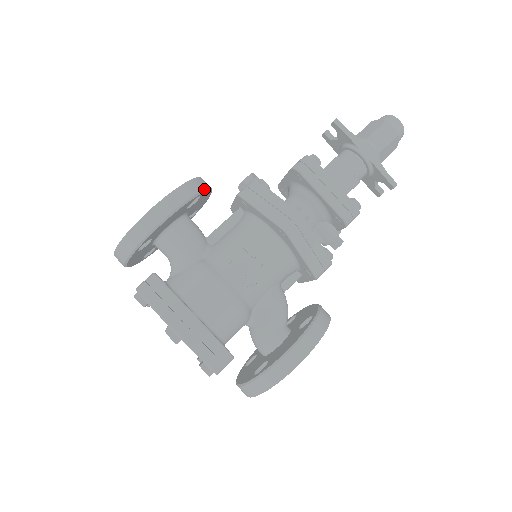
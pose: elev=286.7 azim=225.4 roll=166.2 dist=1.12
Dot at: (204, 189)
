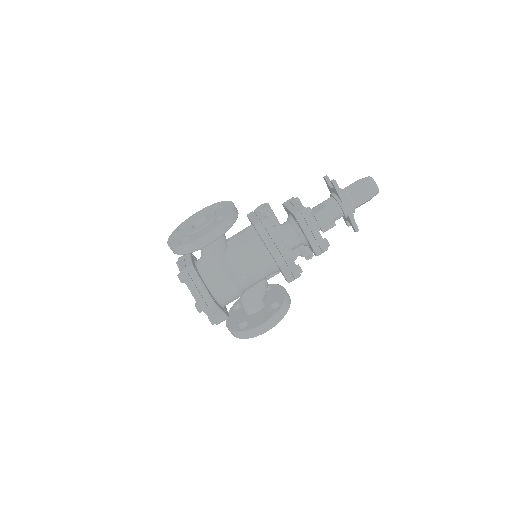
Dot at: (234, 222)
